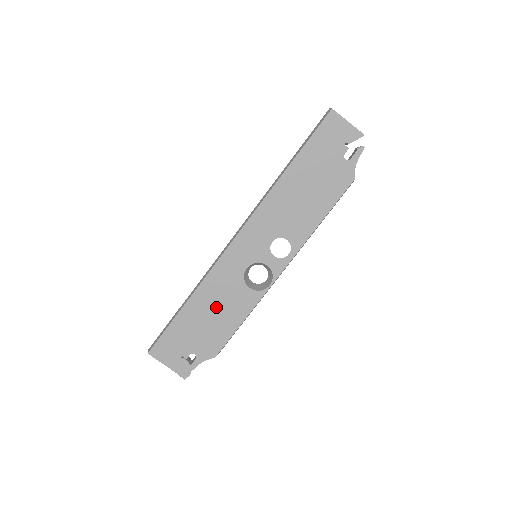
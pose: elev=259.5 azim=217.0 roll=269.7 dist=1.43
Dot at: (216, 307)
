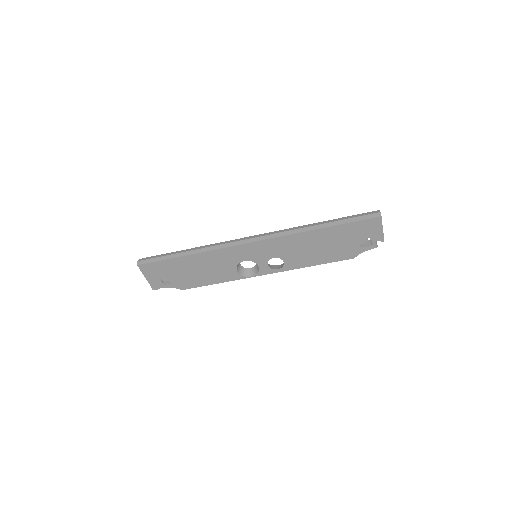
Dot at: (206, 268)
